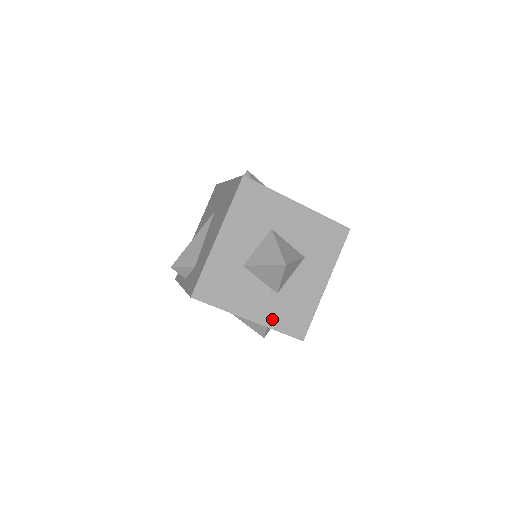
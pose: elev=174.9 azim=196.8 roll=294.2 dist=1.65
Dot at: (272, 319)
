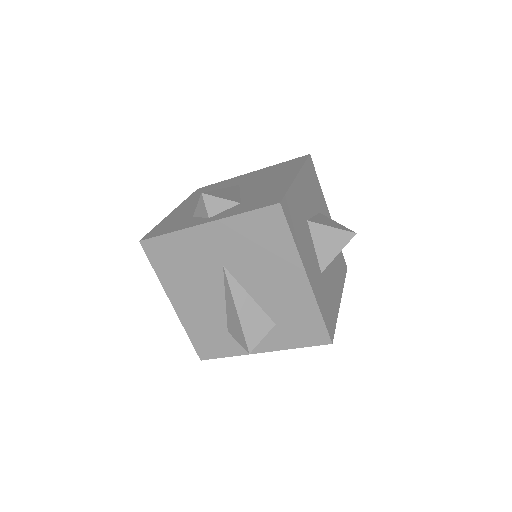
Dot at: (318, 295)
